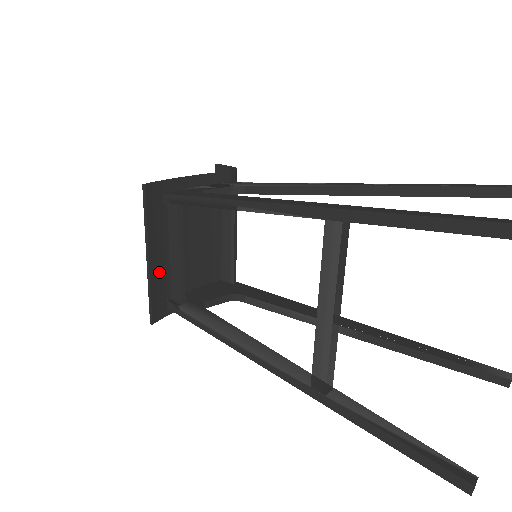
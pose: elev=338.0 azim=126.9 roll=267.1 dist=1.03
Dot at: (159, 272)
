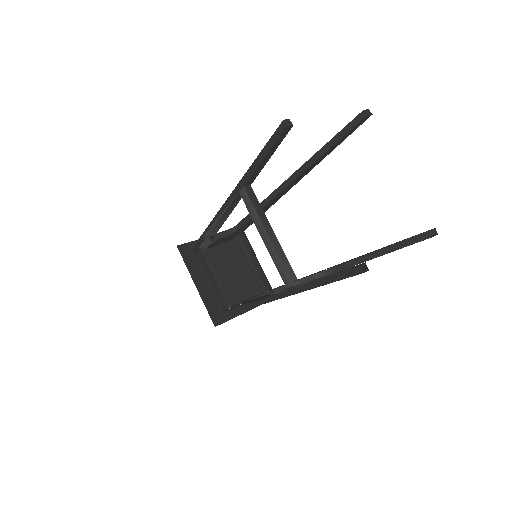
Dot at: (208, 294)
